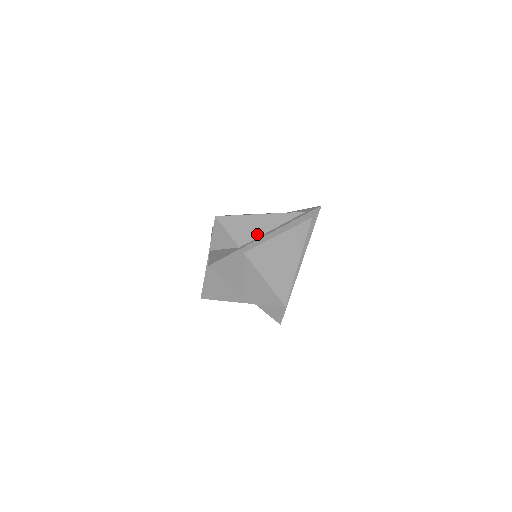
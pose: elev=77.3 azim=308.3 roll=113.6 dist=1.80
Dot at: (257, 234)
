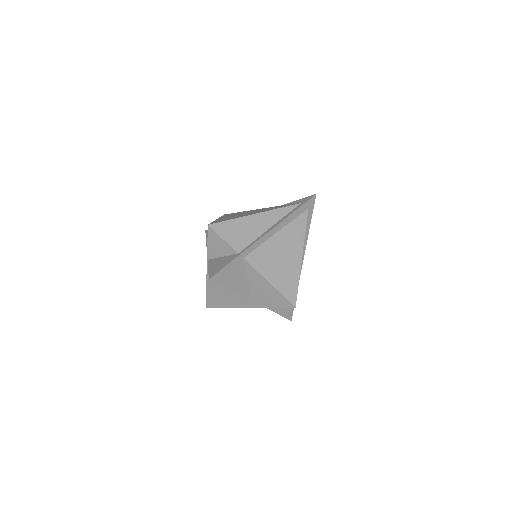
Dot at: (254, 236)
